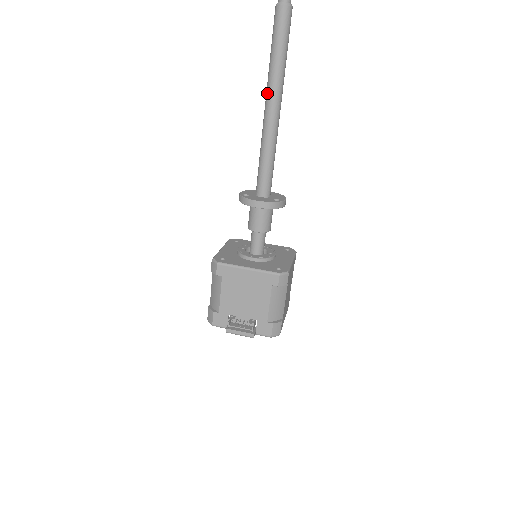
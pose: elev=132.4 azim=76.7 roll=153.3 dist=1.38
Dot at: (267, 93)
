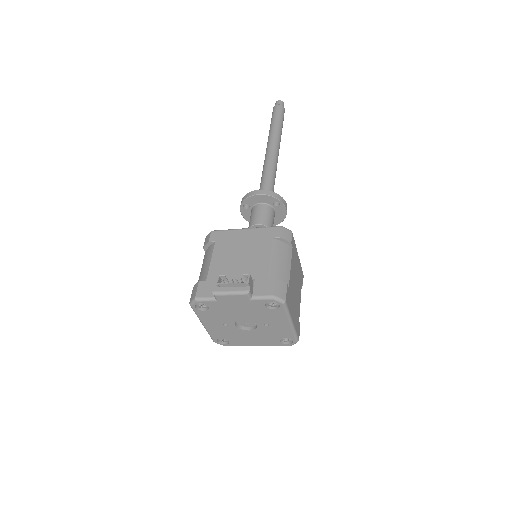
Dot at: (267, 143)
